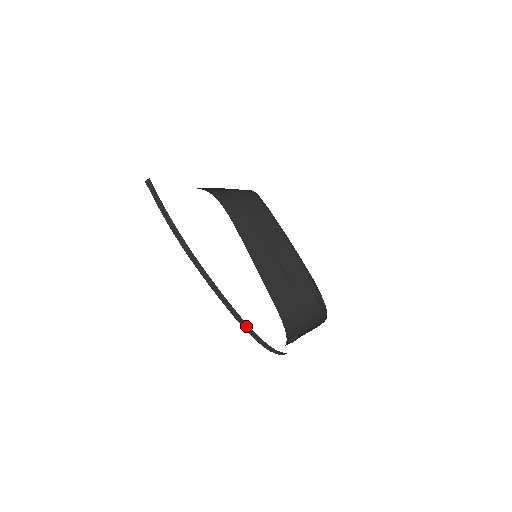
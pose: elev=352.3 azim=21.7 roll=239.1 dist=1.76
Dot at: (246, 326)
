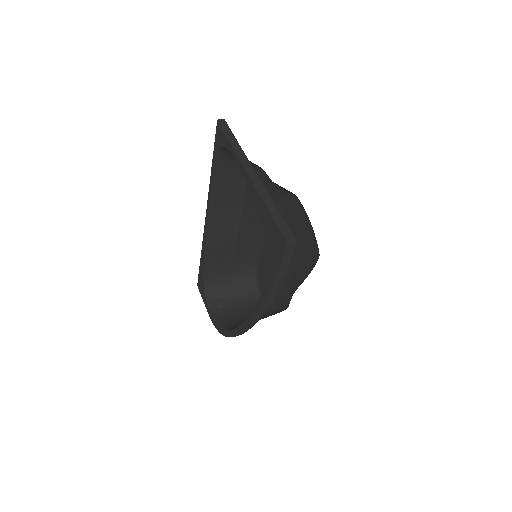
Dot at: occluded
